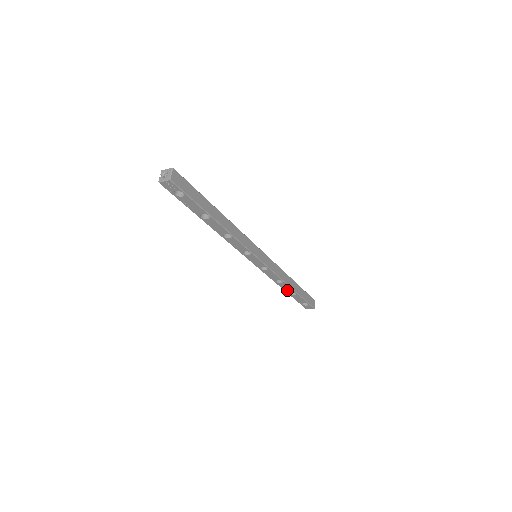
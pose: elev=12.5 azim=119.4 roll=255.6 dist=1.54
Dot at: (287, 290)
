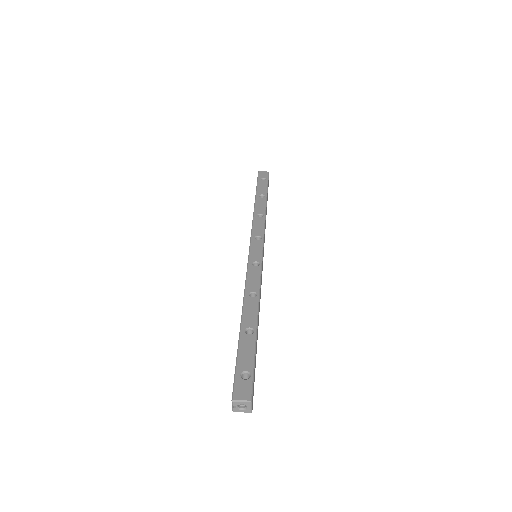
Dot at: occluded
